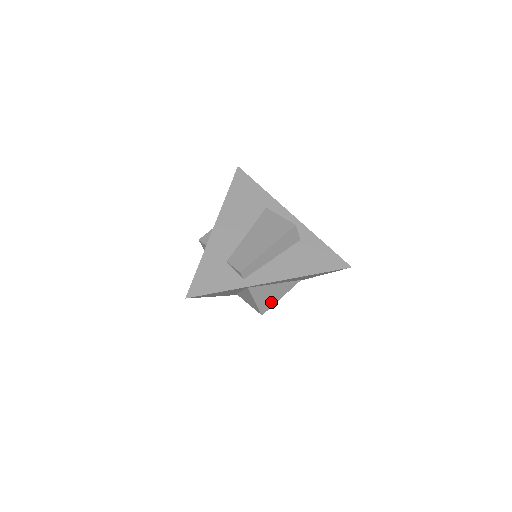
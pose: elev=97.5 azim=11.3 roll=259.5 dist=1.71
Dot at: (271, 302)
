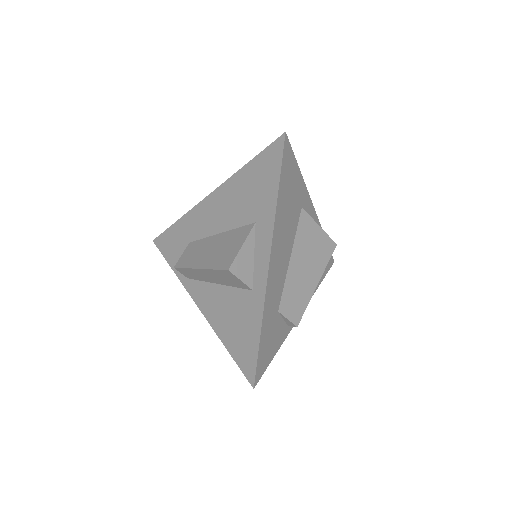
Dot at: occluded
